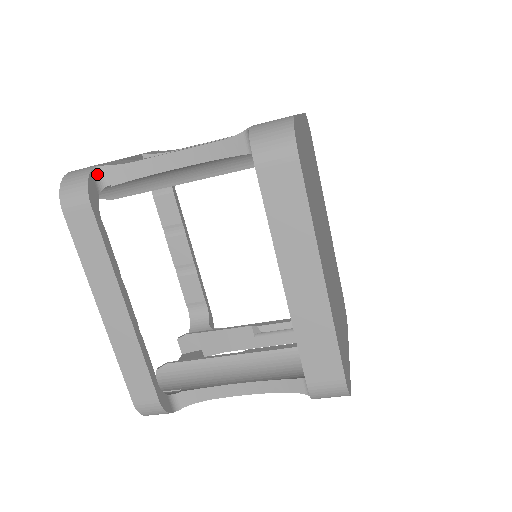
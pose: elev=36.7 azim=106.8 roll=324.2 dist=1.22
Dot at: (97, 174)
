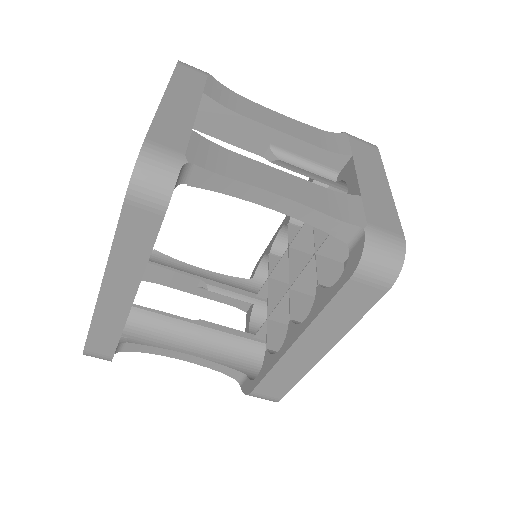
Dot at: (182, 170)
